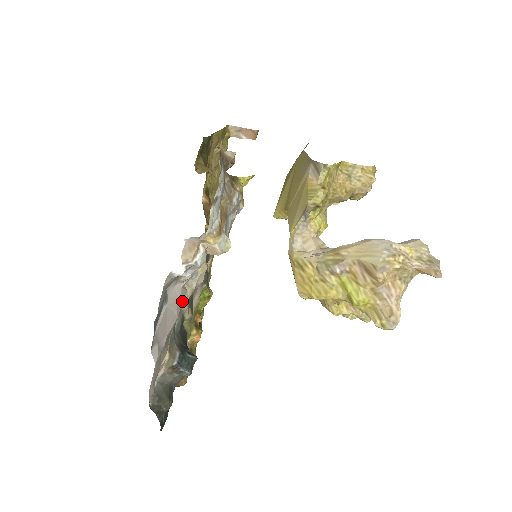
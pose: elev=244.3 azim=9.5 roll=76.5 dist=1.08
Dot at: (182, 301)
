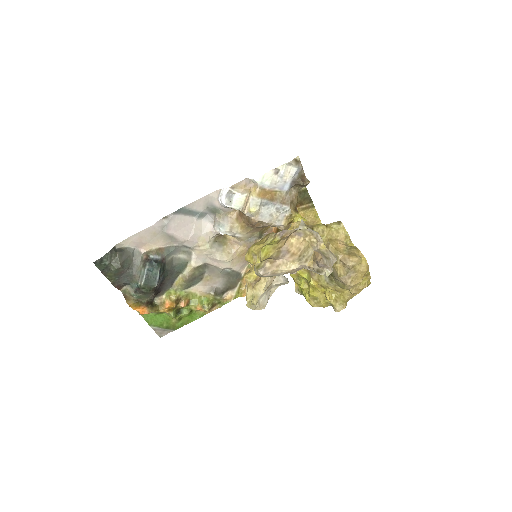
Dot at: (200, 241)
